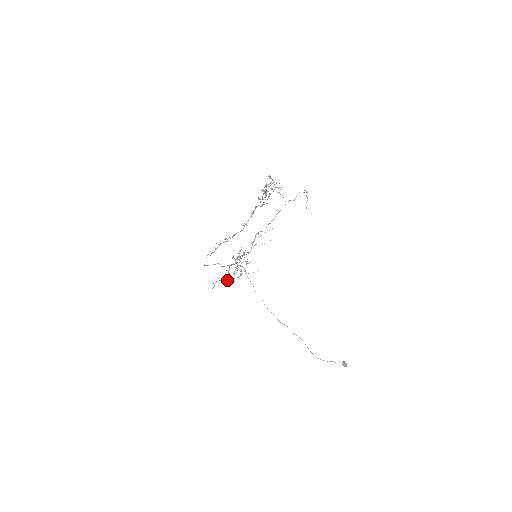
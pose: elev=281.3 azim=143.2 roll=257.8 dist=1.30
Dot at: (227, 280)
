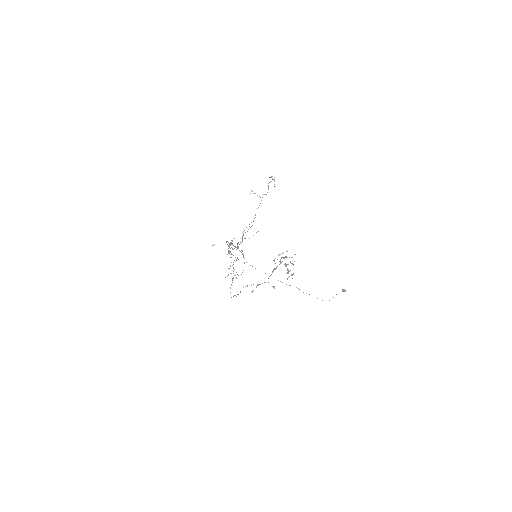
Dot at: (229, 268)
